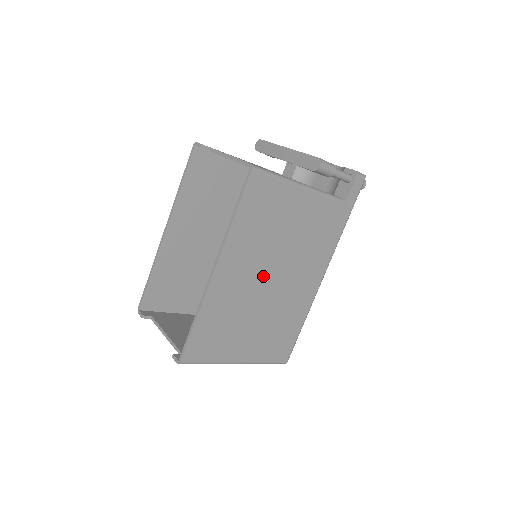
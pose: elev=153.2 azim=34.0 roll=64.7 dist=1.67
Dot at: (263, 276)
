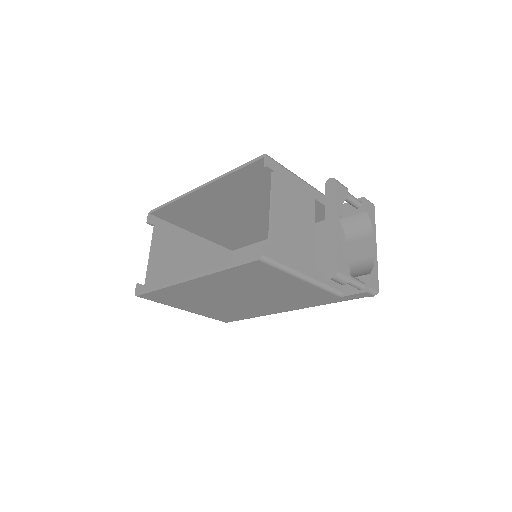
Dot at: (232, 295)
